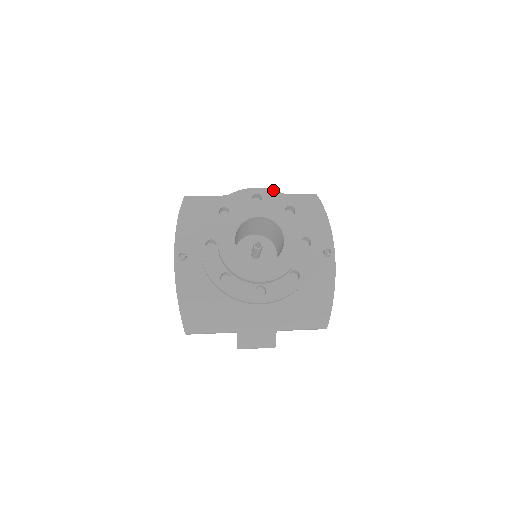
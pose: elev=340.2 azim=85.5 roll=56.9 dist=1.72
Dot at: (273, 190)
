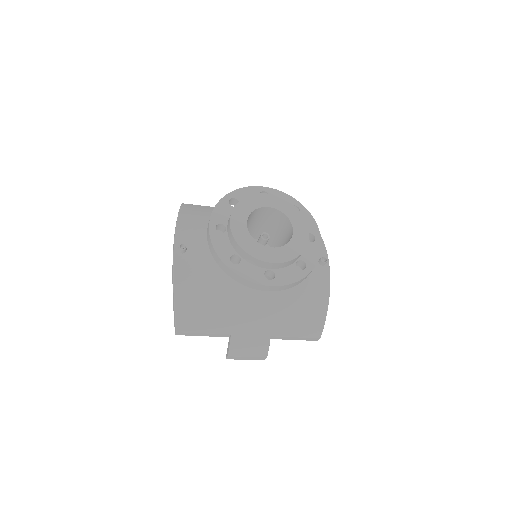
Dot at: (279, 191)
